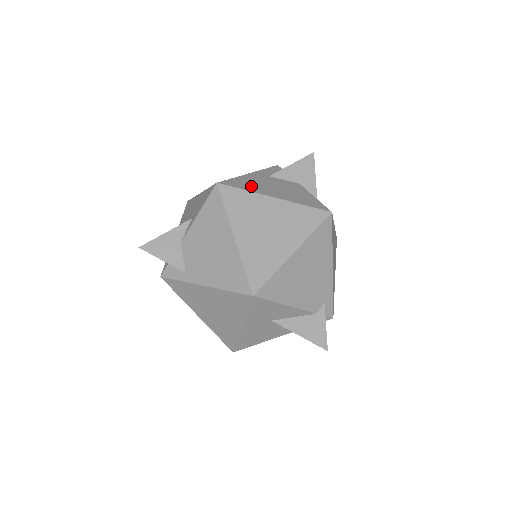
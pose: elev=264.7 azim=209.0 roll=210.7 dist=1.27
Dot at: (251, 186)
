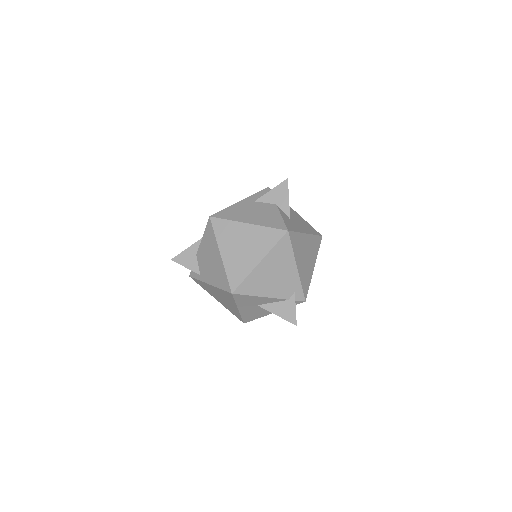
Dot at: (234, 215)
